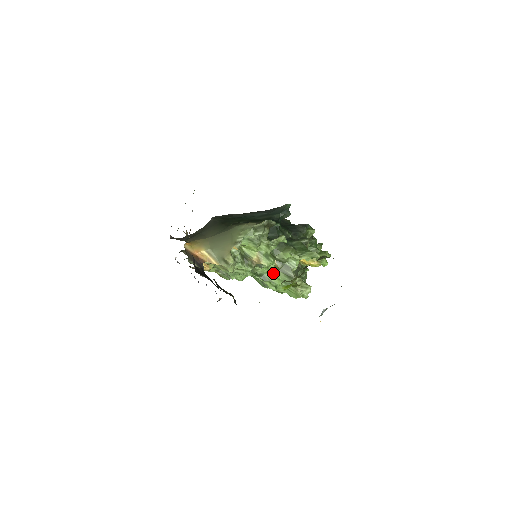
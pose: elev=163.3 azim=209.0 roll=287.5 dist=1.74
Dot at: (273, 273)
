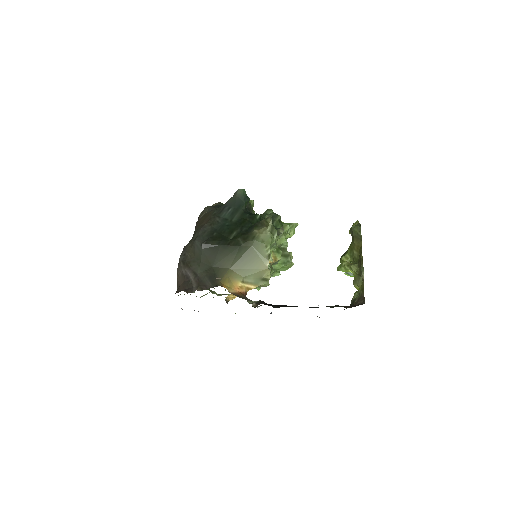
Dot at: occluded
